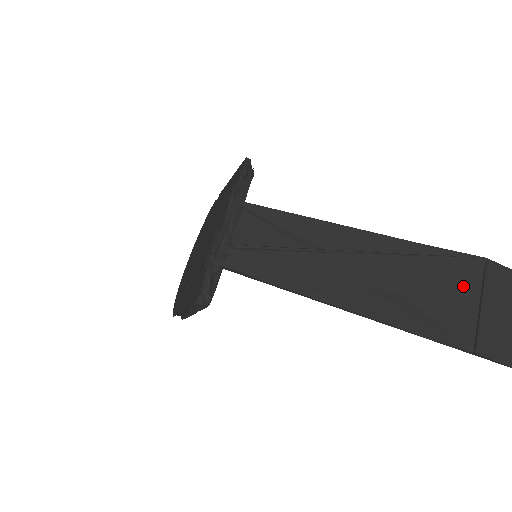
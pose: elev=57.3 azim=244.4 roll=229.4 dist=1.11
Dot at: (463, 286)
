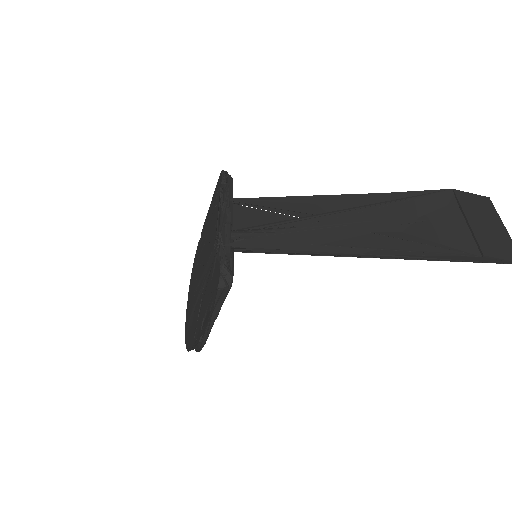
Dot at: (445, 213)
